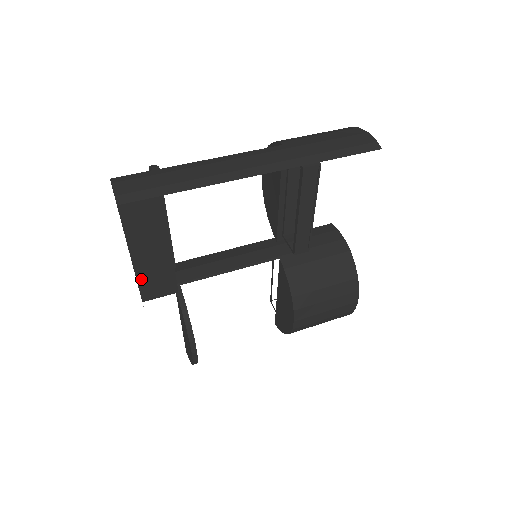
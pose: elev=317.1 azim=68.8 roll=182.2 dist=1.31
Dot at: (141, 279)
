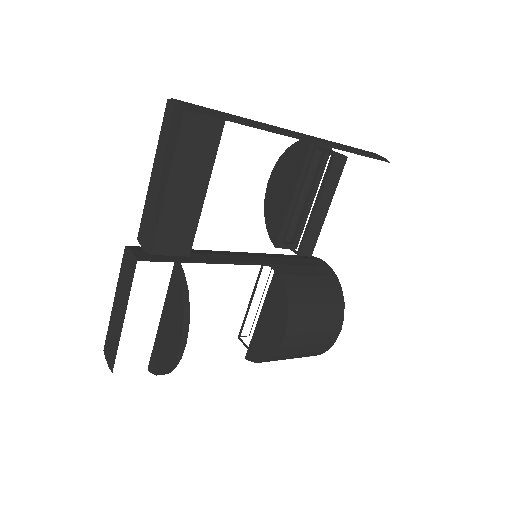
Dot at: (163, 220)
